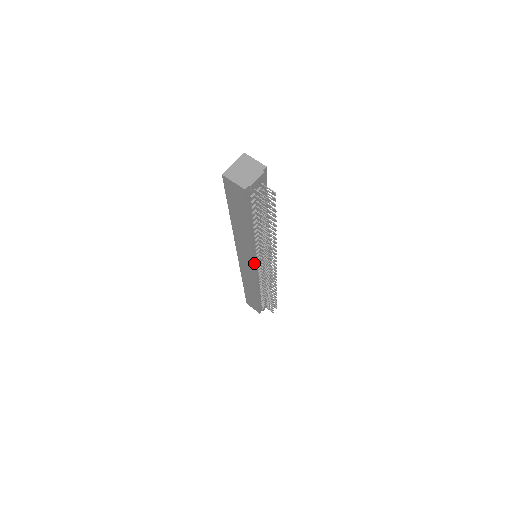
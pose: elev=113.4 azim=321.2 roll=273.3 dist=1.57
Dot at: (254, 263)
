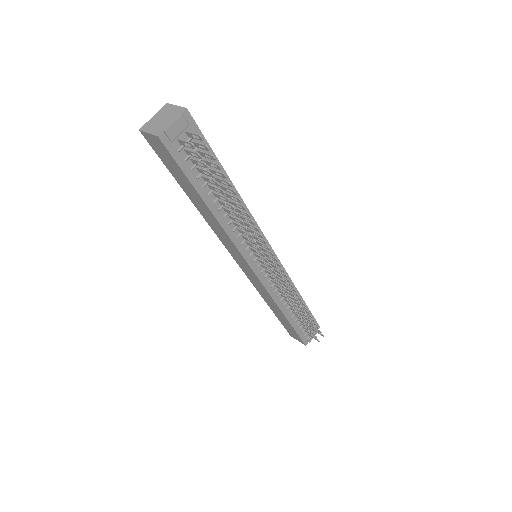
Dot at: (247, 261)
